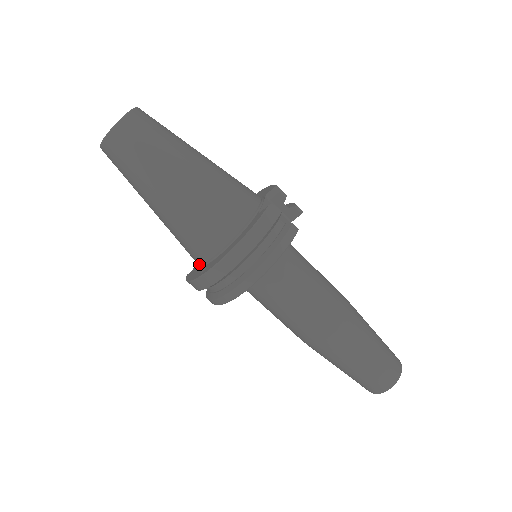
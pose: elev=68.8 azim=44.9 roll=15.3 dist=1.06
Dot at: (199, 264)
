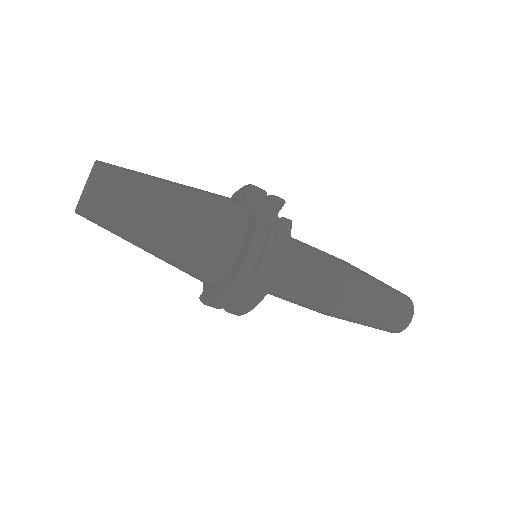
Dot at: (210, 285)
